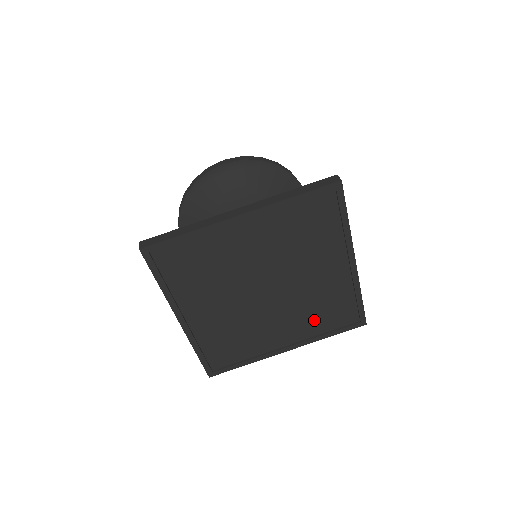
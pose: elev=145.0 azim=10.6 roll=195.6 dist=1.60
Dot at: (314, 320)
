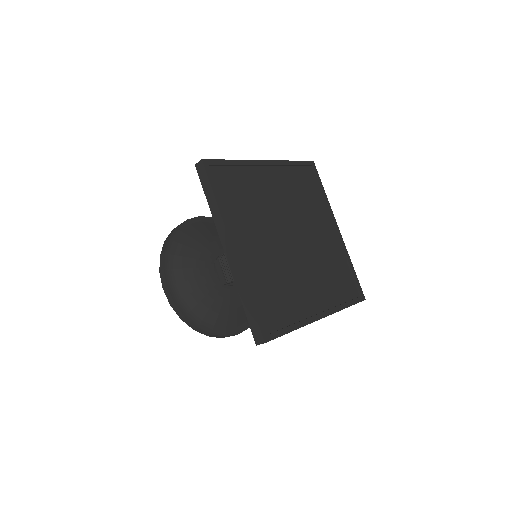
Dot at: (330, 285)
